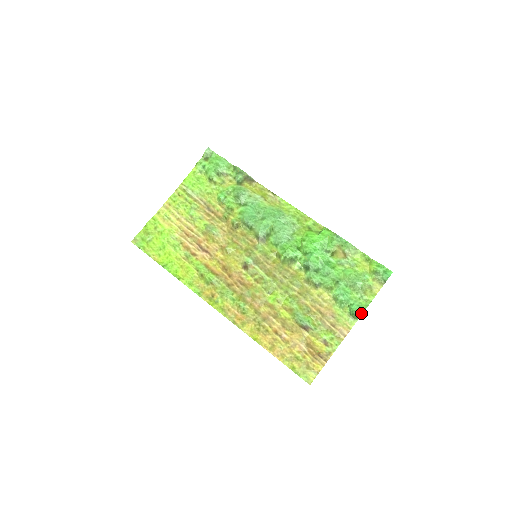
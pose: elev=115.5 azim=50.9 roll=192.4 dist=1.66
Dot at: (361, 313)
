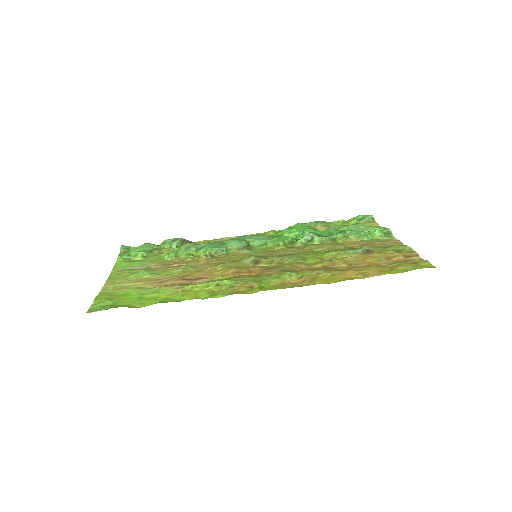
Dot at: (388, 229)
